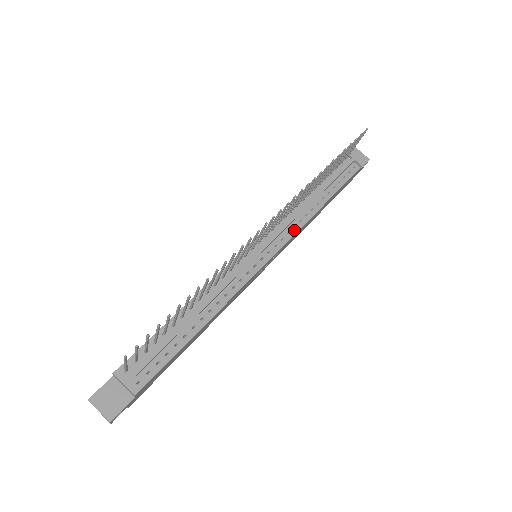
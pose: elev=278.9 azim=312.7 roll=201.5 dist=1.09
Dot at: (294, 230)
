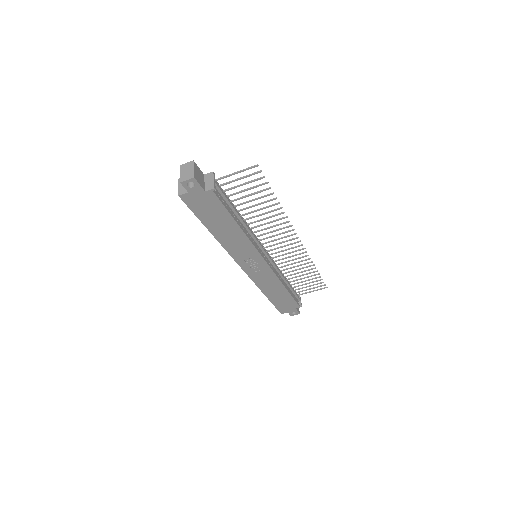
Dot at: (276, 273)
